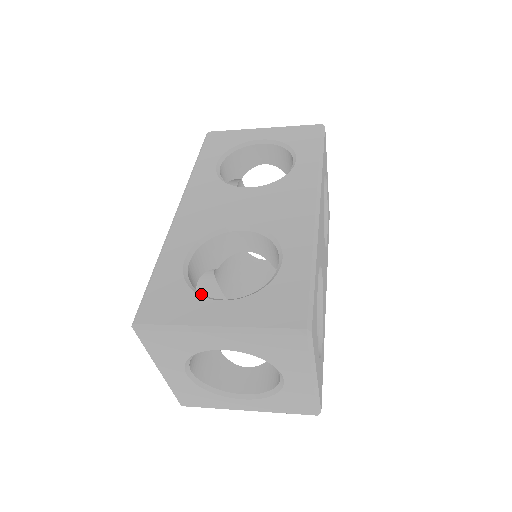
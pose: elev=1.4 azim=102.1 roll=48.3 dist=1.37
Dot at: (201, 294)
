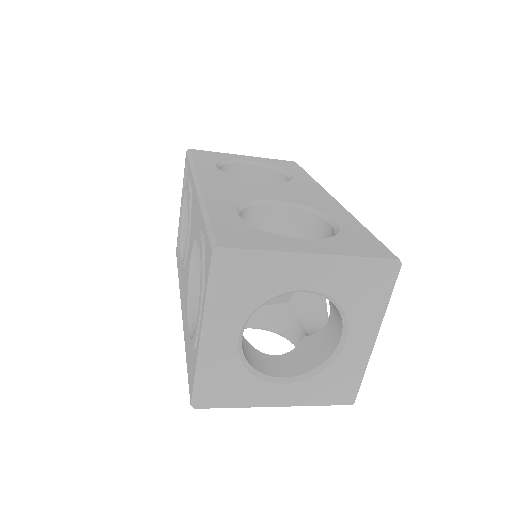
Dot at: (275, 235)
